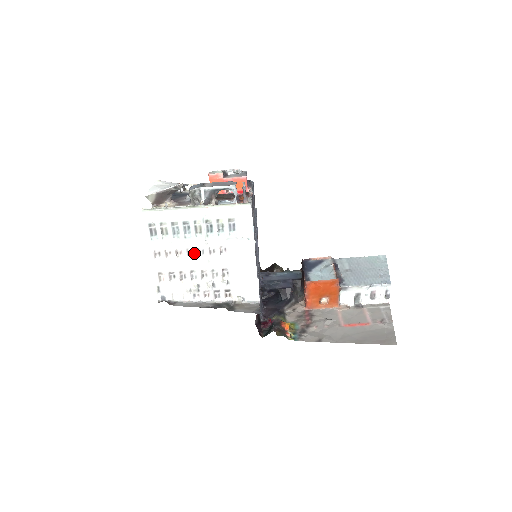
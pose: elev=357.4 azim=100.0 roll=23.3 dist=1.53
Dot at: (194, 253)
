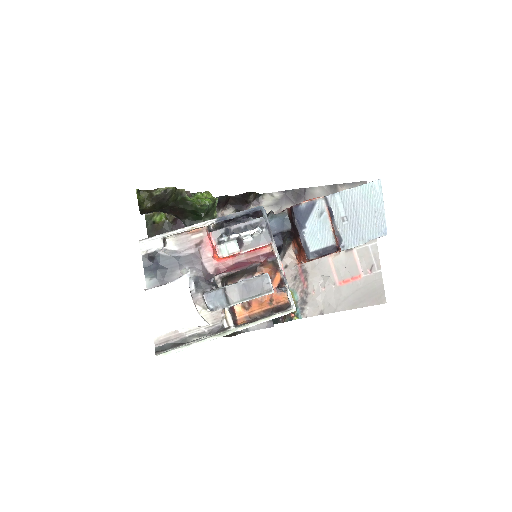
Dot at: occluded
